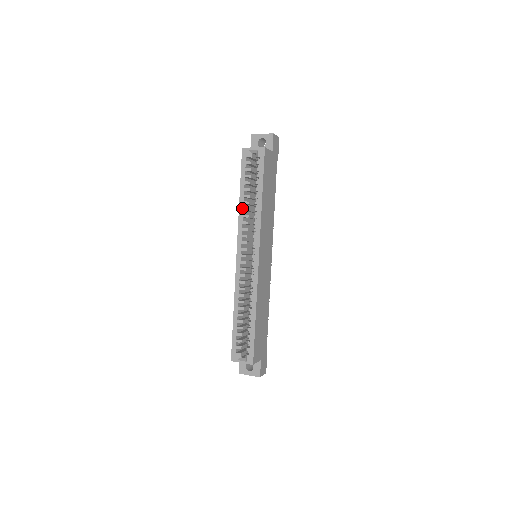
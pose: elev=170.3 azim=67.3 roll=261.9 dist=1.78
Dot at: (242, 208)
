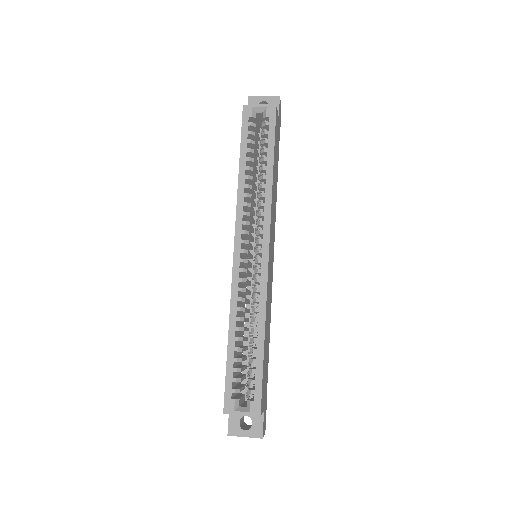
Dot at: (243, 184)
